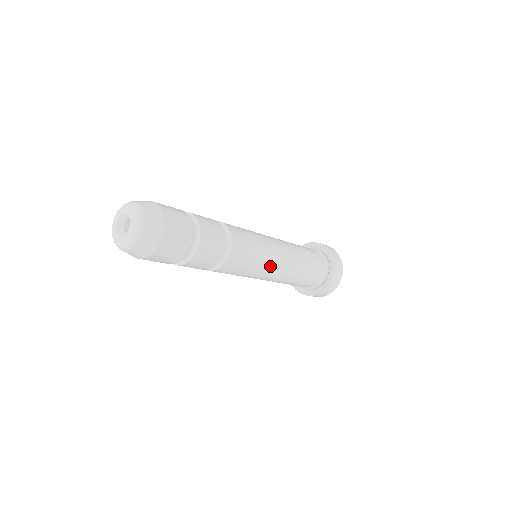
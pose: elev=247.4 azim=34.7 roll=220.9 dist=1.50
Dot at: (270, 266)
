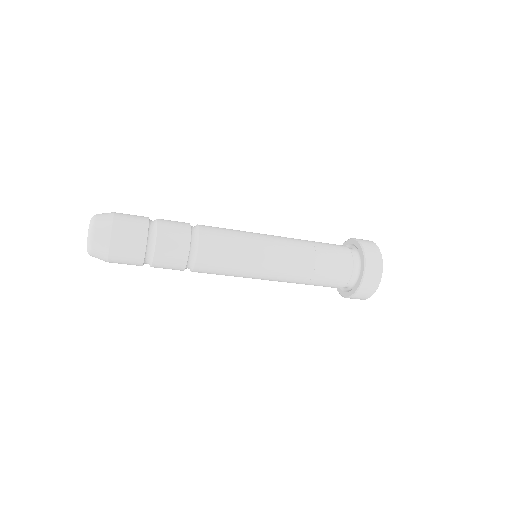
Dot at: (256, 275)
